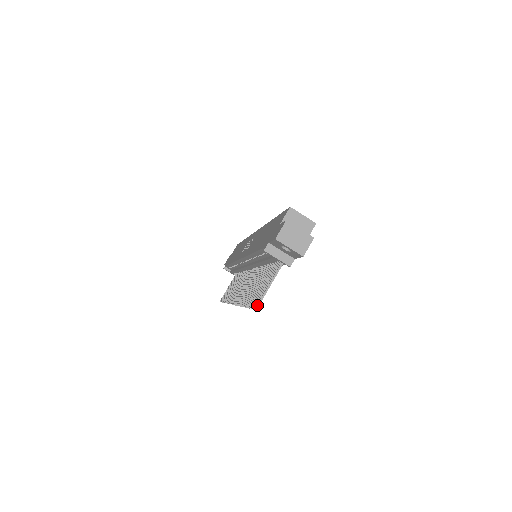
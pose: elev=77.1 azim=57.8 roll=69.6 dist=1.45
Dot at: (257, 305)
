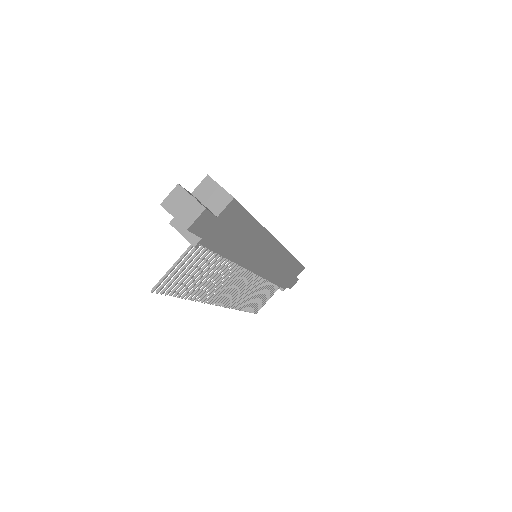
Dot at: (154, 287)
